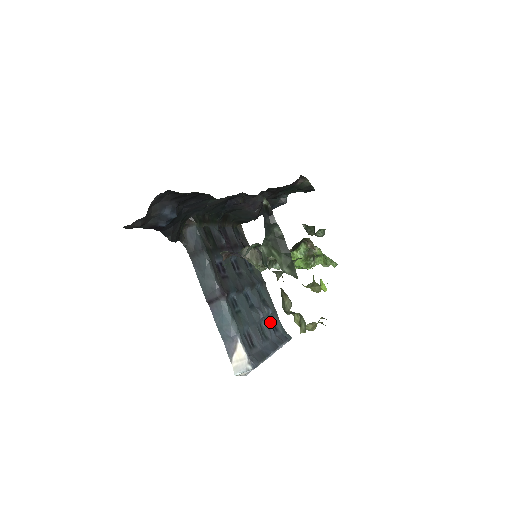
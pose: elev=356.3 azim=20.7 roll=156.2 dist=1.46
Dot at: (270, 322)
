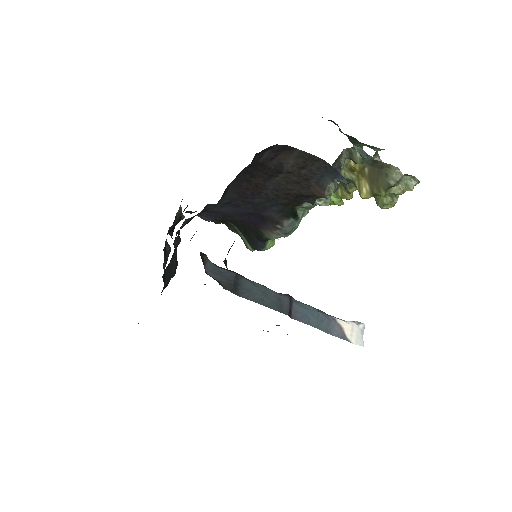
Dot at: occluded
